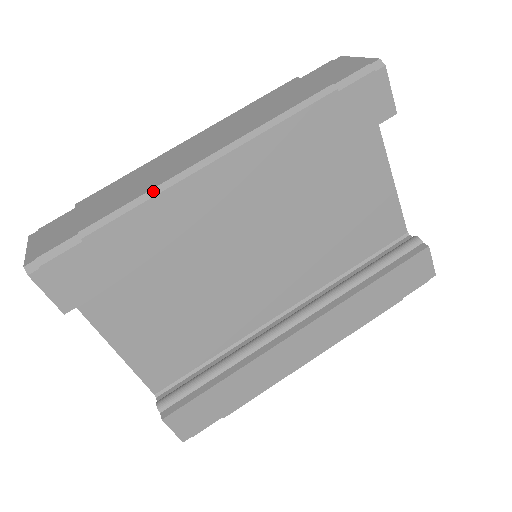
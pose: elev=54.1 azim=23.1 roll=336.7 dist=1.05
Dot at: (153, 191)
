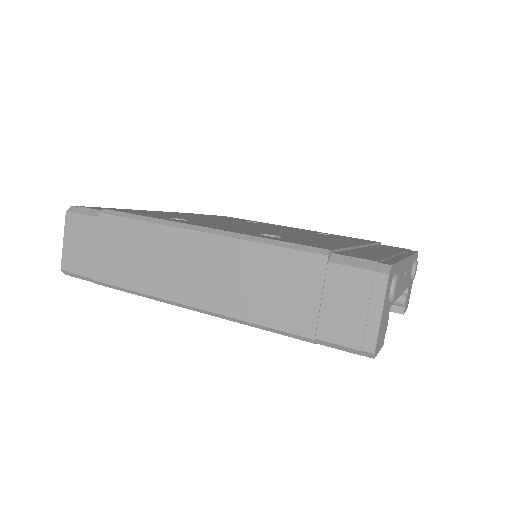
Dot at: (145, 295)
